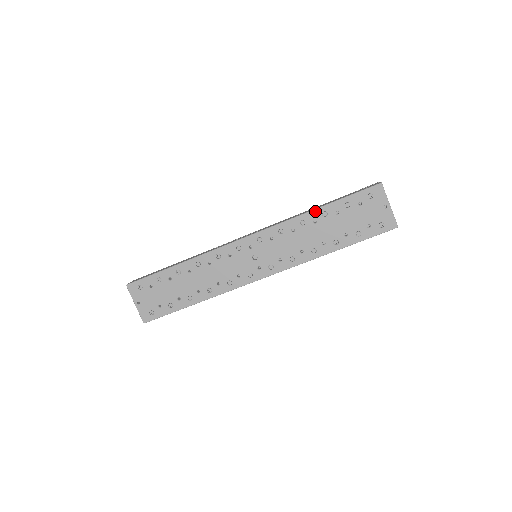
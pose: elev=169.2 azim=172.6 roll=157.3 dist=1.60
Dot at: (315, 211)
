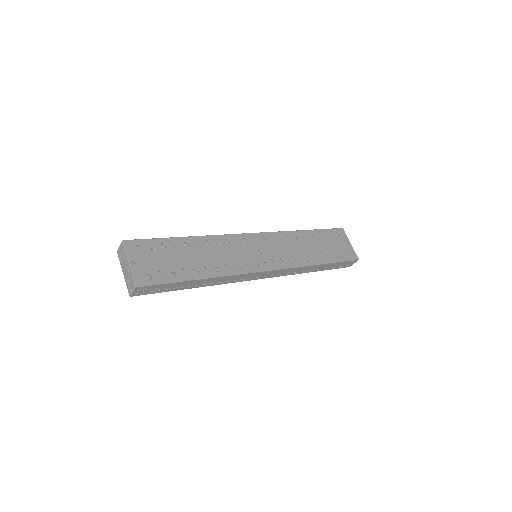
Dot at: (304, 231)
